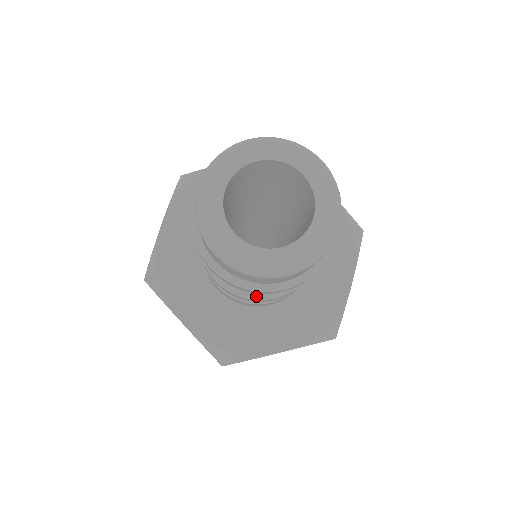
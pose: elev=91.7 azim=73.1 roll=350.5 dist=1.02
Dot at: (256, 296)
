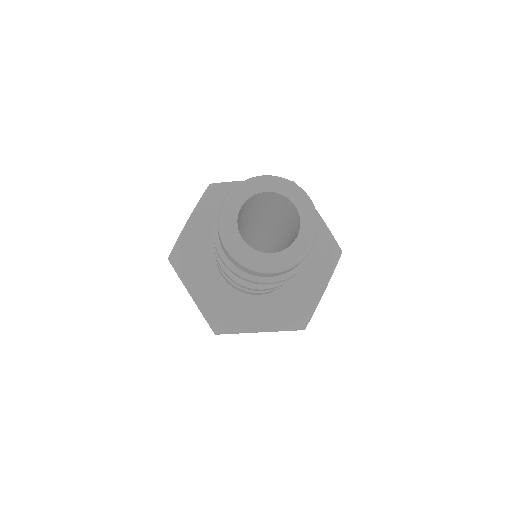
Dot at: (250, 285)
